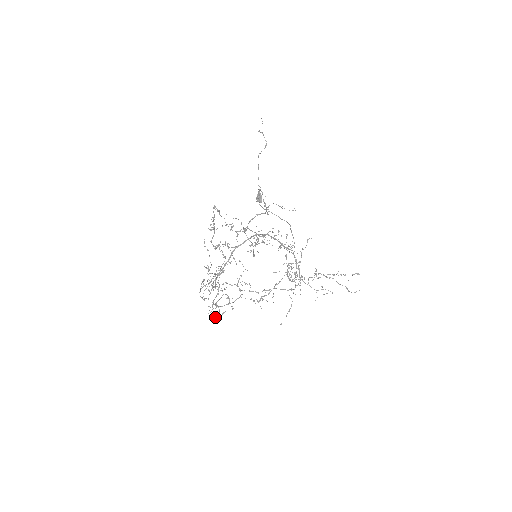
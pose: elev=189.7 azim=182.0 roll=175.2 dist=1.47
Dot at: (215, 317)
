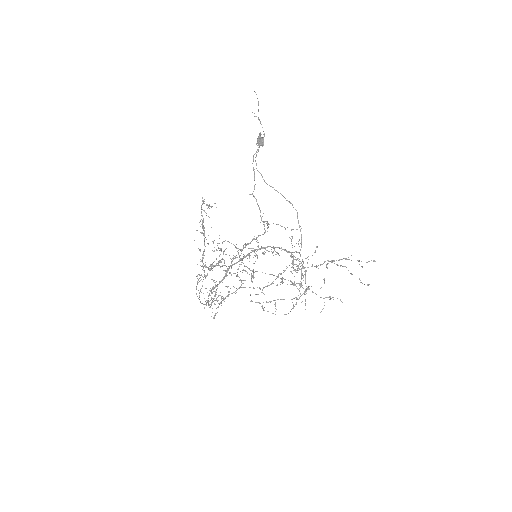
Dot at: (215, 315)
